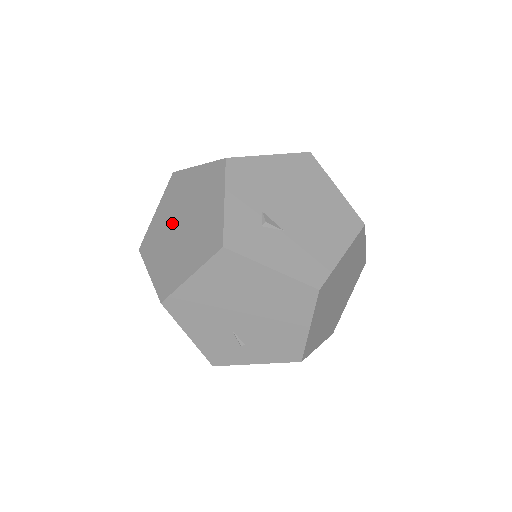
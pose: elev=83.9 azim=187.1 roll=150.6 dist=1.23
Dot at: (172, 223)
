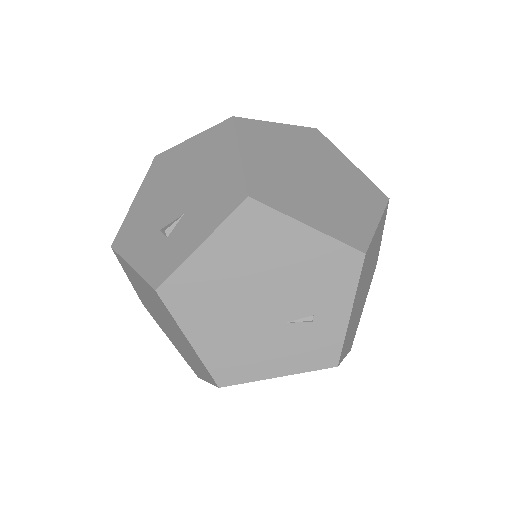
Dot at: (167, 330)
